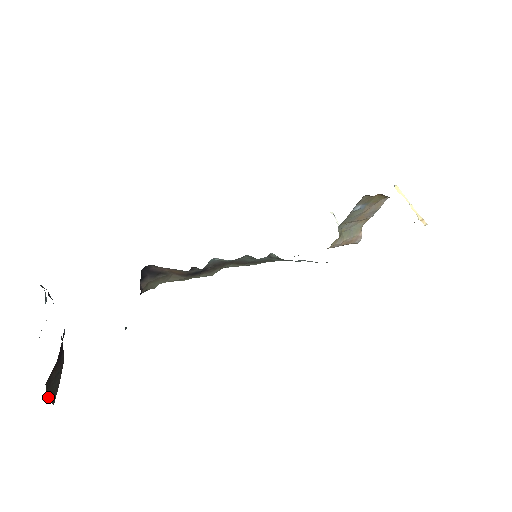
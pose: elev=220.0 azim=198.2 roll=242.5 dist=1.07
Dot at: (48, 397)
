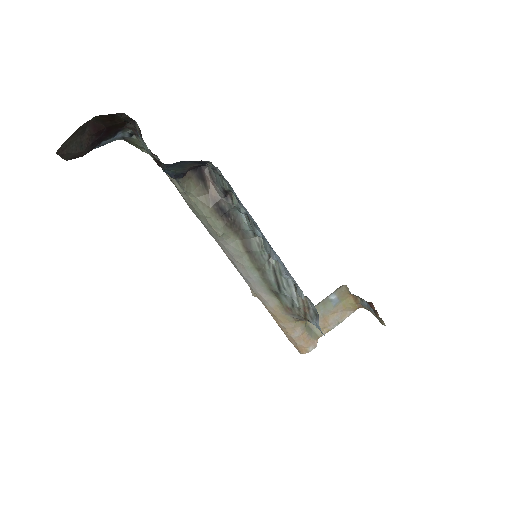
Dot at: (72, 134)
